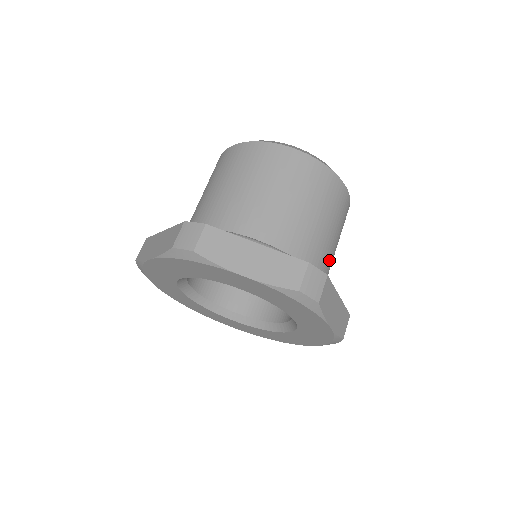
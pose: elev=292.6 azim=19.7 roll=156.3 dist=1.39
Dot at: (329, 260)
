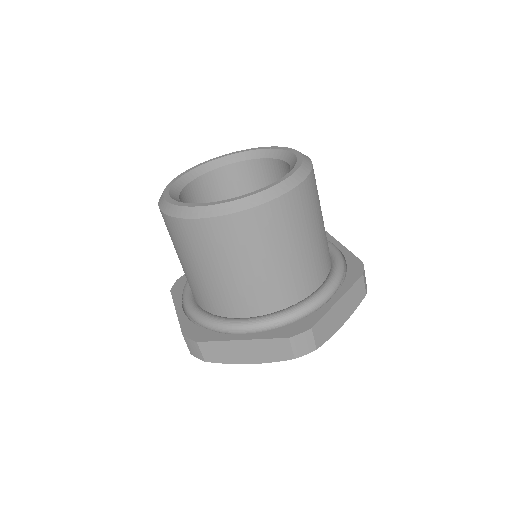
Dot at: occluded
